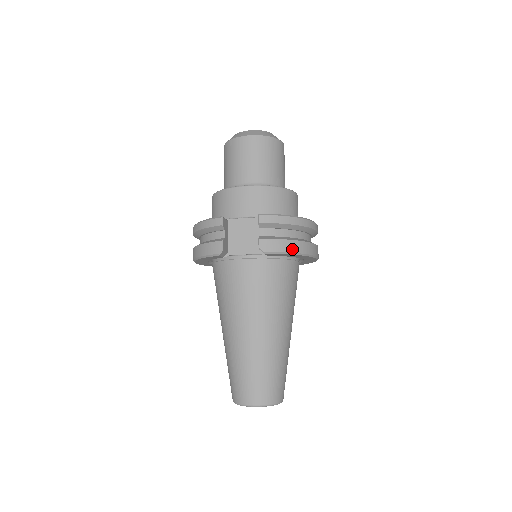
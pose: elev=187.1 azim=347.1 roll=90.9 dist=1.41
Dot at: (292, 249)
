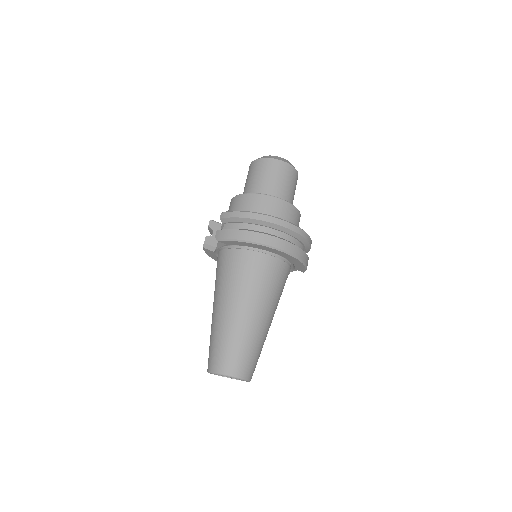
Dot at: (238, 237)
